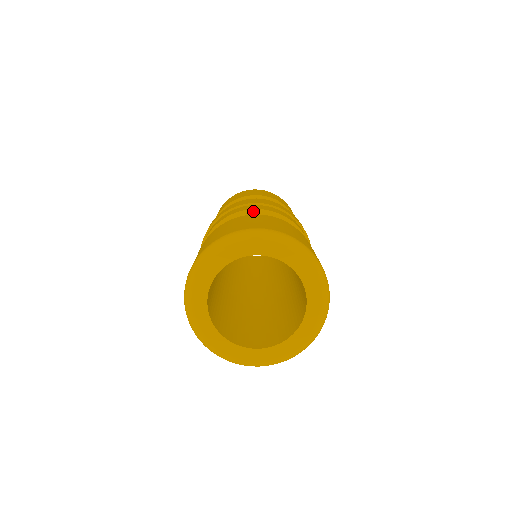
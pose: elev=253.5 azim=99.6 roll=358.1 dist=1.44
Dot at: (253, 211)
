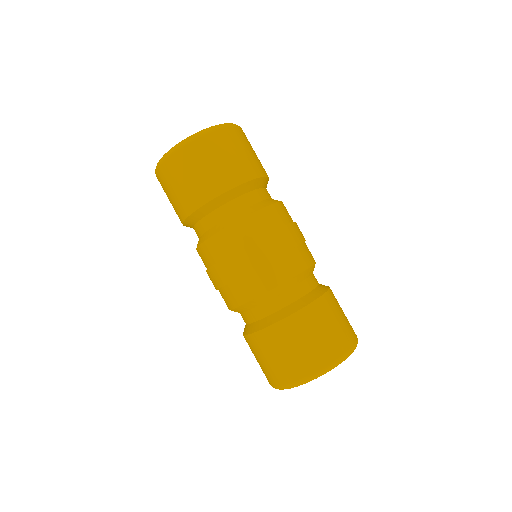
Dot at: occluded
